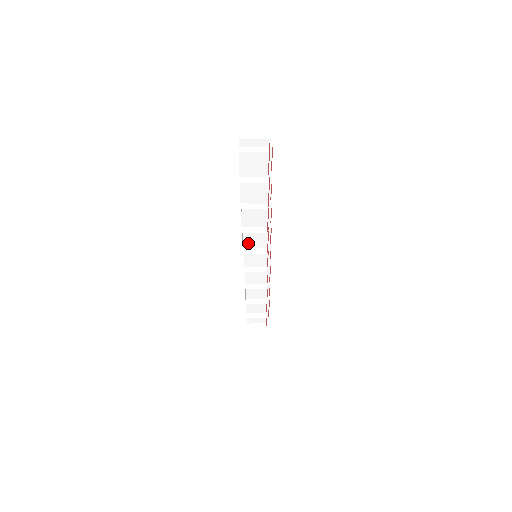
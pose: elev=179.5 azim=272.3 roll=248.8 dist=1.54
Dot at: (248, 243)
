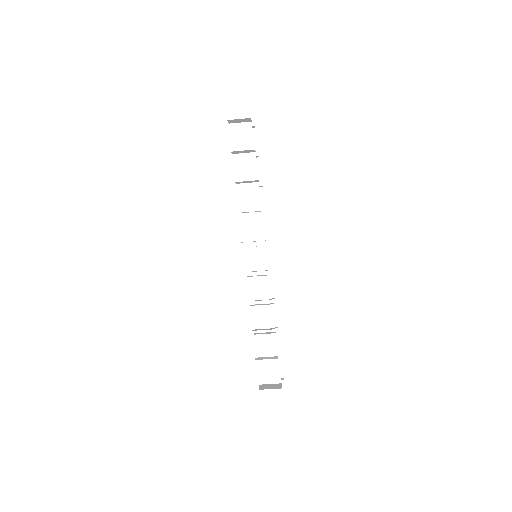
Dot at: (246, 235)
